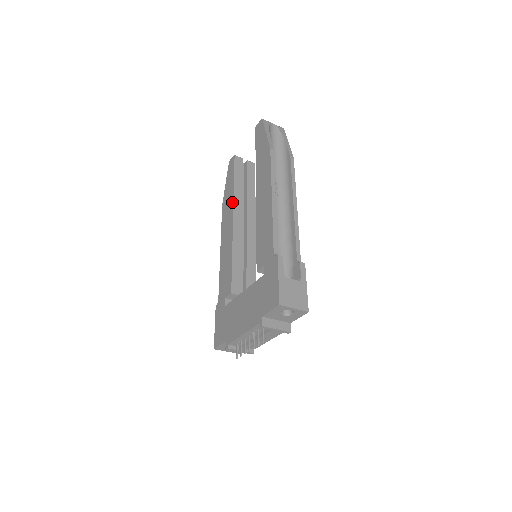
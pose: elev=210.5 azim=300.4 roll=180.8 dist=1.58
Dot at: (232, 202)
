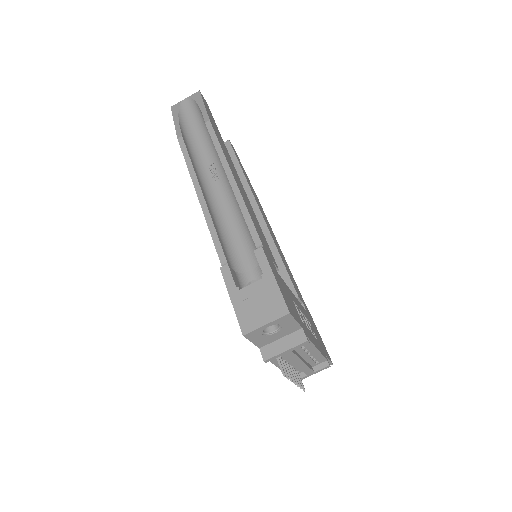
Dot at: occluded
